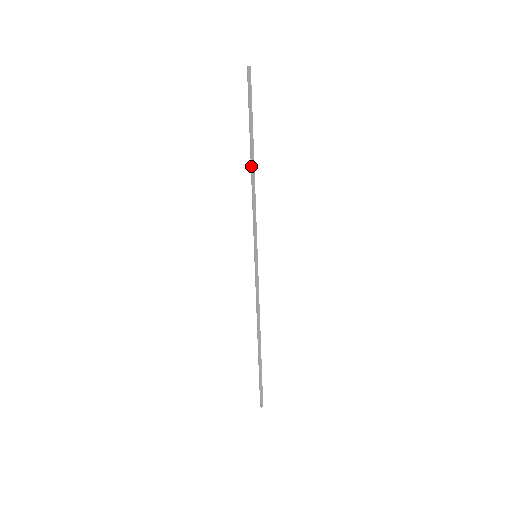
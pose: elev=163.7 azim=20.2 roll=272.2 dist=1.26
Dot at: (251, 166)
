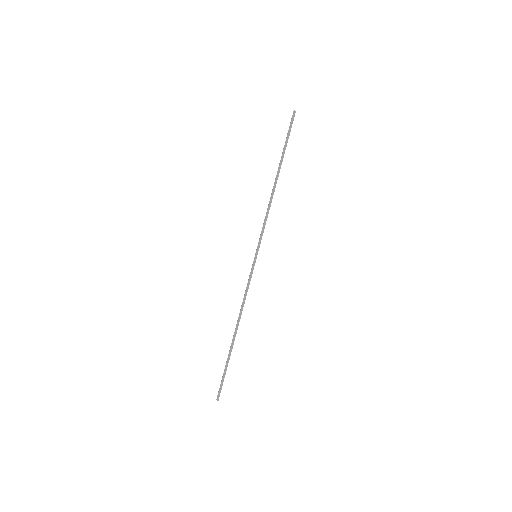
Dot at: (274, 182)
